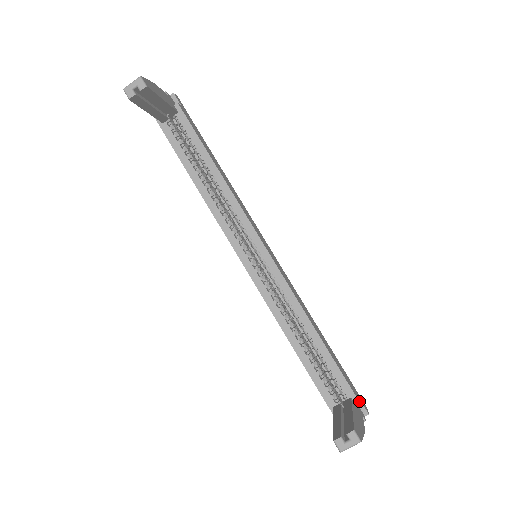
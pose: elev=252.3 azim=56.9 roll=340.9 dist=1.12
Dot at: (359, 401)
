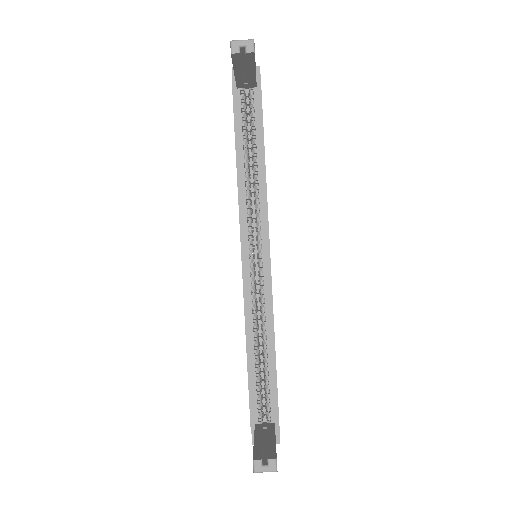
Dot at: occluded
